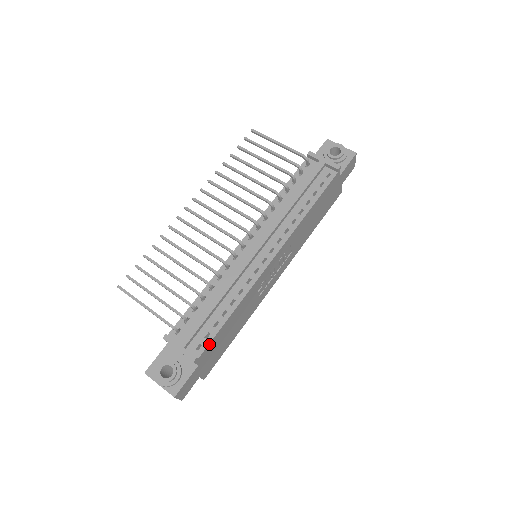
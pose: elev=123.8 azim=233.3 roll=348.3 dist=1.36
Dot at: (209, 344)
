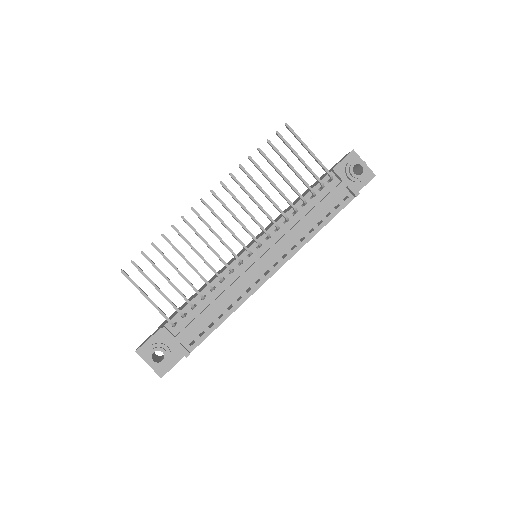
Dot at: (202, 341)
